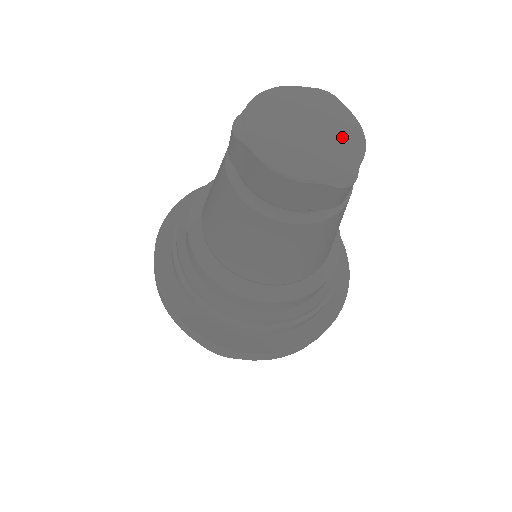
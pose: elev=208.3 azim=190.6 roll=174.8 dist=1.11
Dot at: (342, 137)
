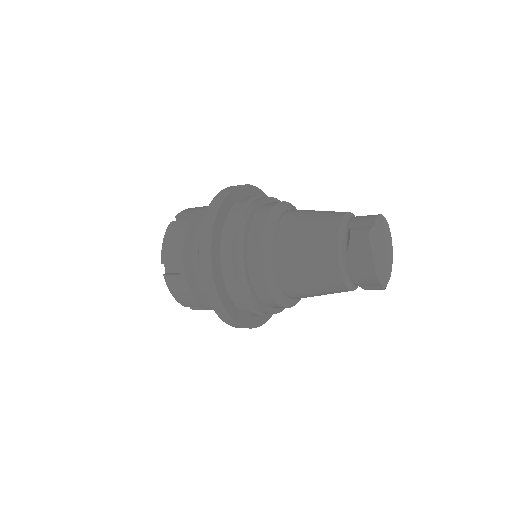
Dot at: (389, 260)
